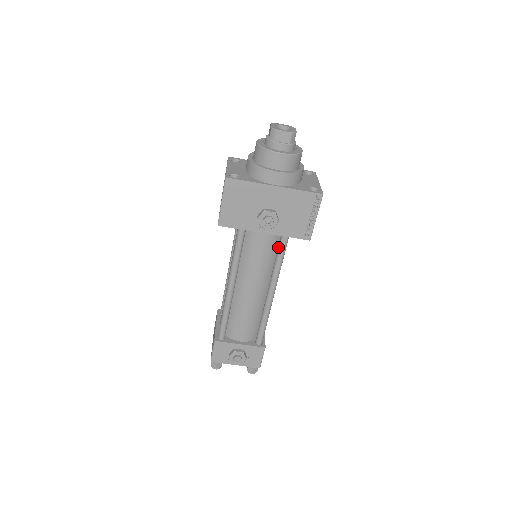
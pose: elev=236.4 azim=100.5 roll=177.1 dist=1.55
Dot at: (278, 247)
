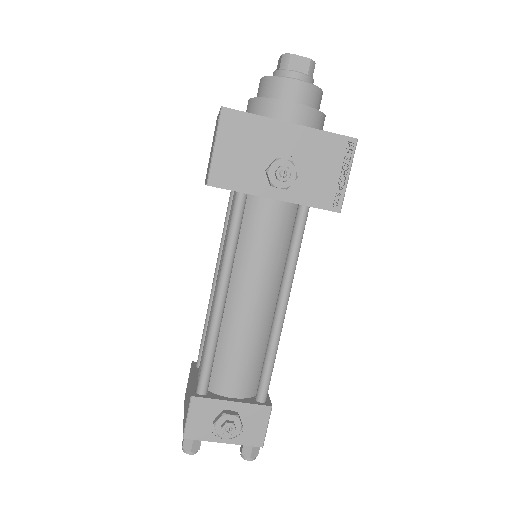
Dot at: (293, 228)
